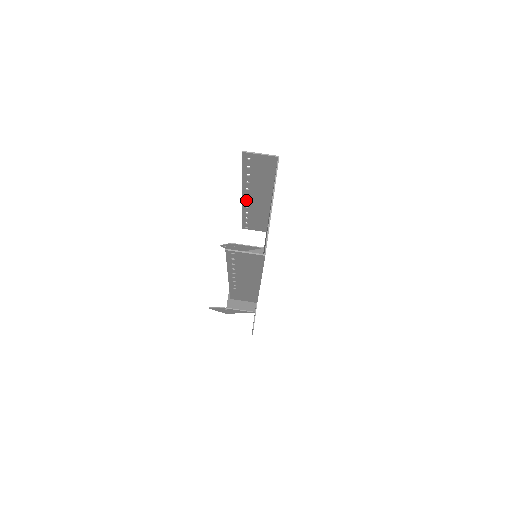
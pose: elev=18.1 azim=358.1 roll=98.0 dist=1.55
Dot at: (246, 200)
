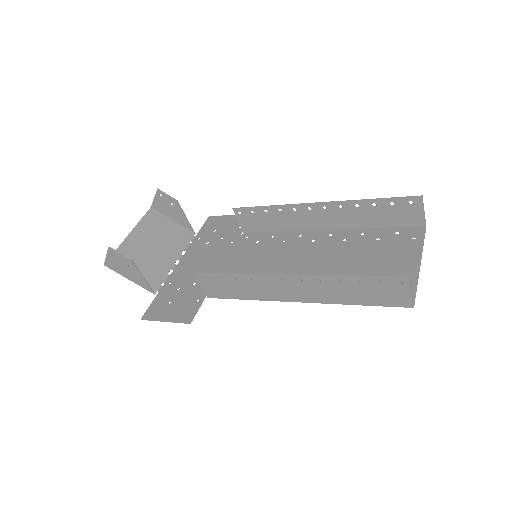
Dot at: (312, 207)
